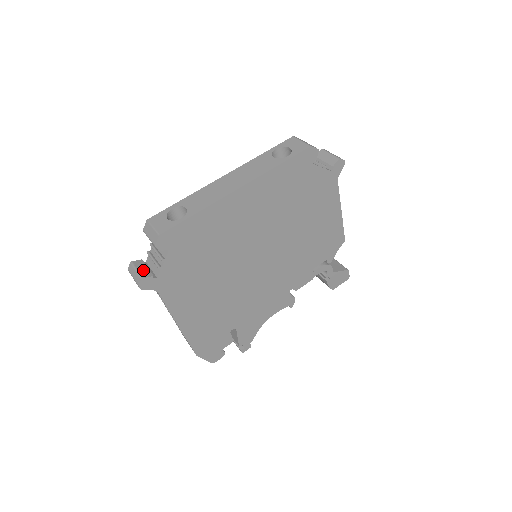
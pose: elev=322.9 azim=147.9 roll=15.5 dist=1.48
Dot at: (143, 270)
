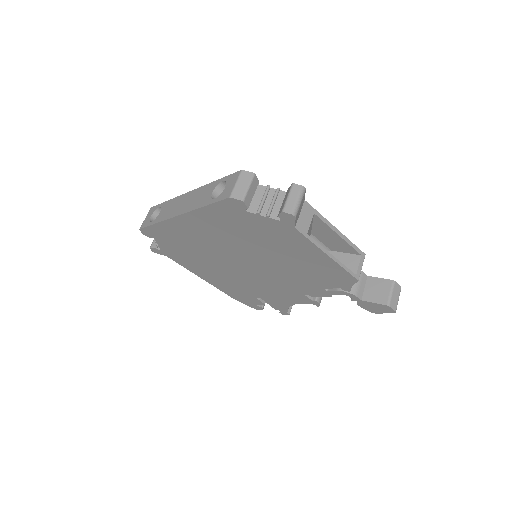
Dot at: occluded
